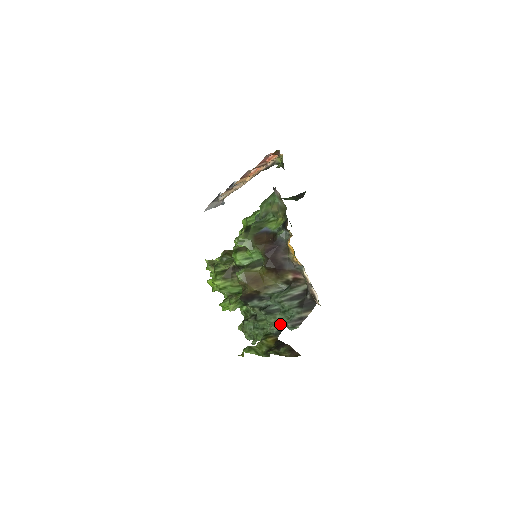
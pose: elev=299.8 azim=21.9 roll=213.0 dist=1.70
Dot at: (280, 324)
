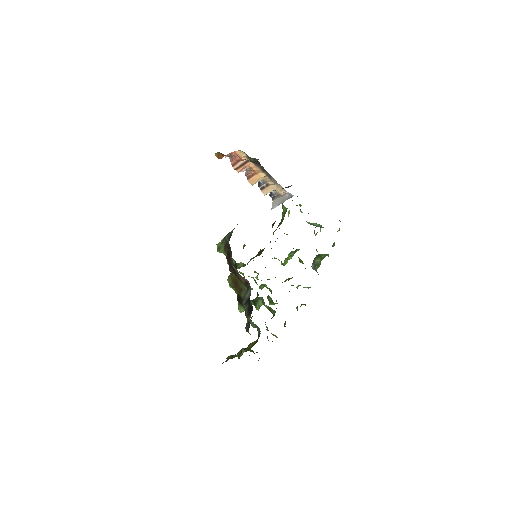
Dot at: (256, 327)
